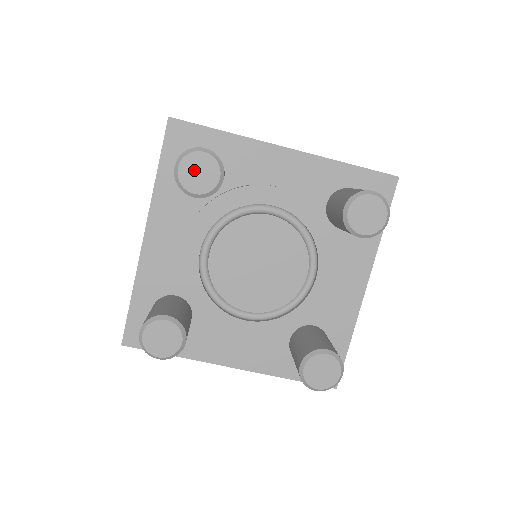
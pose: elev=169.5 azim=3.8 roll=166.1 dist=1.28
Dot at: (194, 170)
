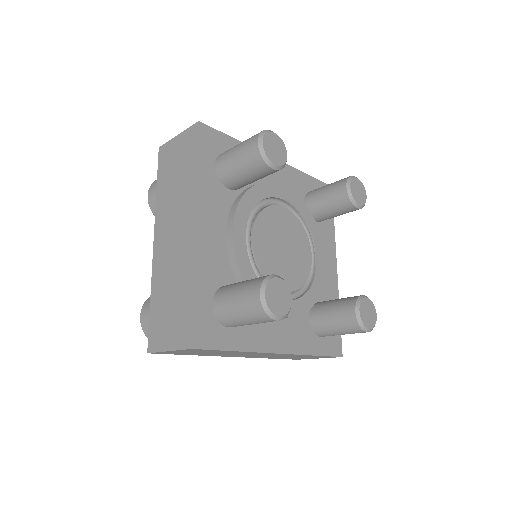
Dot at: (272, 146)
